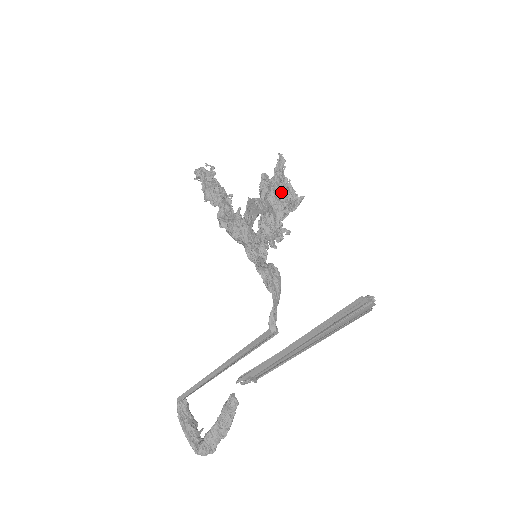
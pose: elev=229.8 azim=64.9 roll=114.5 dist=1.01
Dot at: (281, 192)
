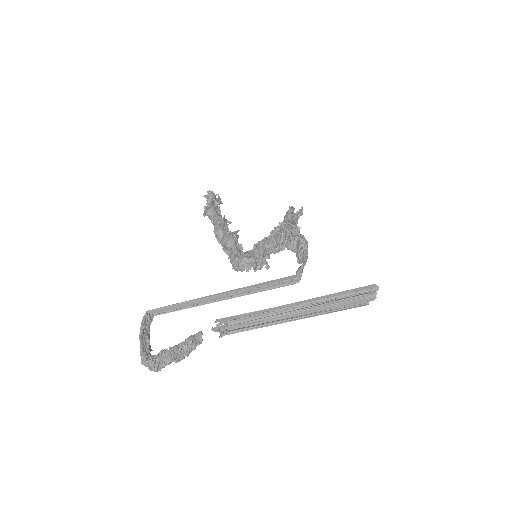
Dot at: occluded
